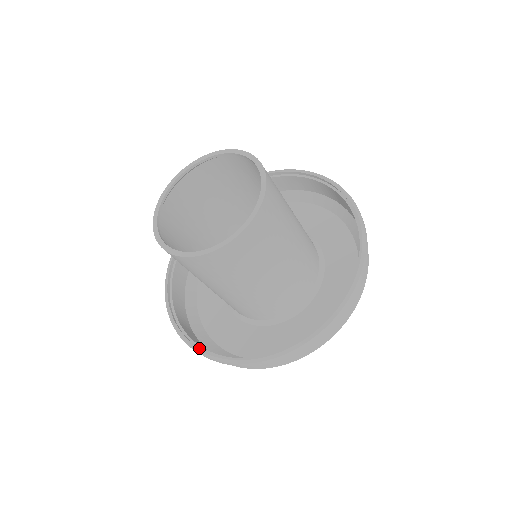
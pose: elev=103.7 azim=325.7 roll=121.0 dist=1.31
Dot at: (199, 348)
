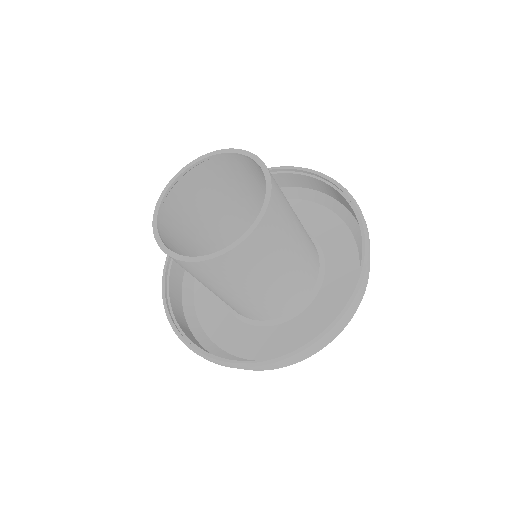
Dot at: (205, 353)
